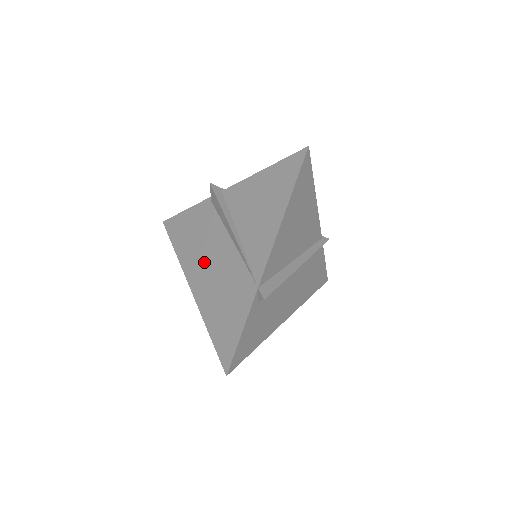
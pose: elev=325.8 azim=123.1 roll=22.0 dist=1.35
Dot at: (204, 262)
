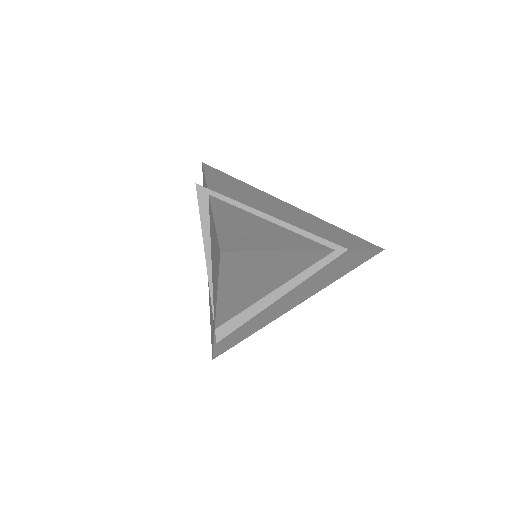
Dot at: occluded
